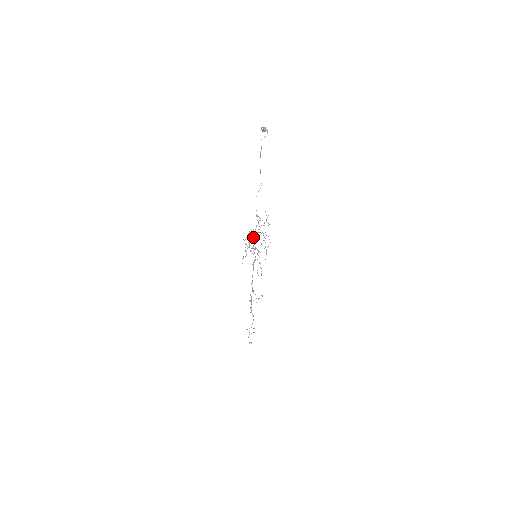
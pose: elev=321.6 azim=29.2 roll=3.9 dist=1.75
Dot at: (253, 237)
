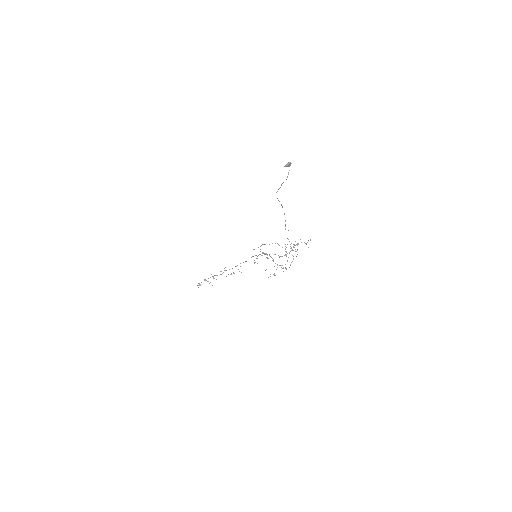
Dot at: occluded
